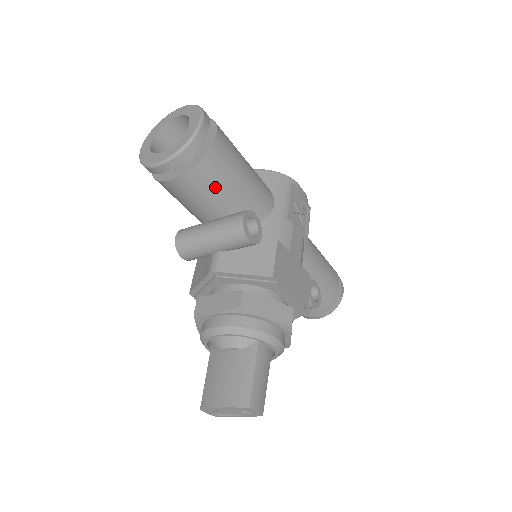
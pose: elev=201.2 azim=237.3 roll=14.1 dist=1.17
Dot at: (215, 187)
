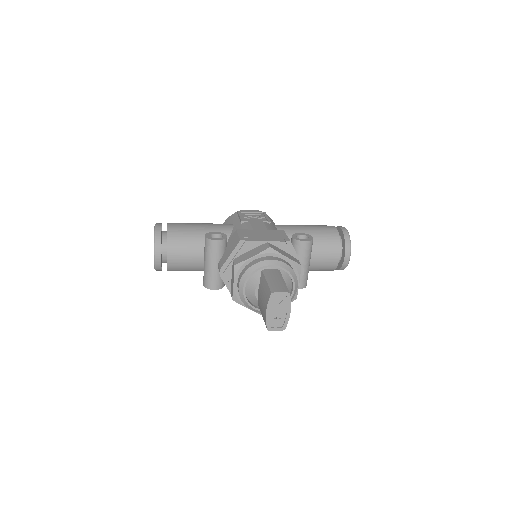
Dot at: (187, 242)
